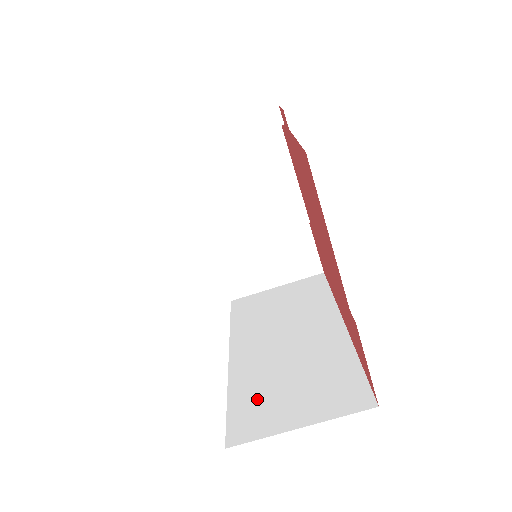
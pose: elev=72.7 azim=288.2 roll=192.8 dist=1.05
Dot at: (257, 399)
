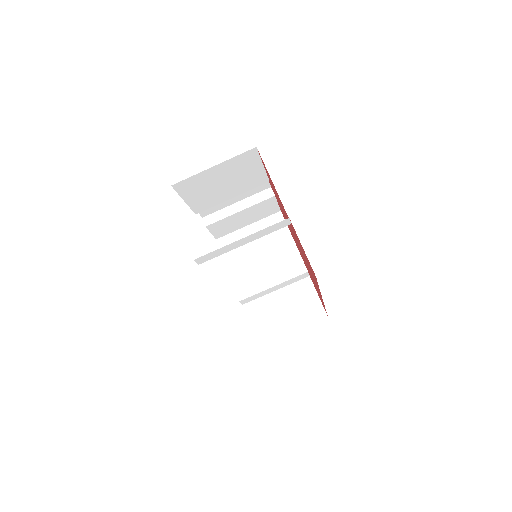
Dot at: occluded
